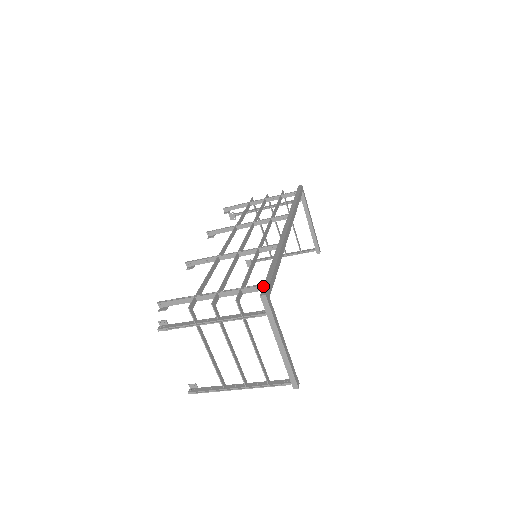
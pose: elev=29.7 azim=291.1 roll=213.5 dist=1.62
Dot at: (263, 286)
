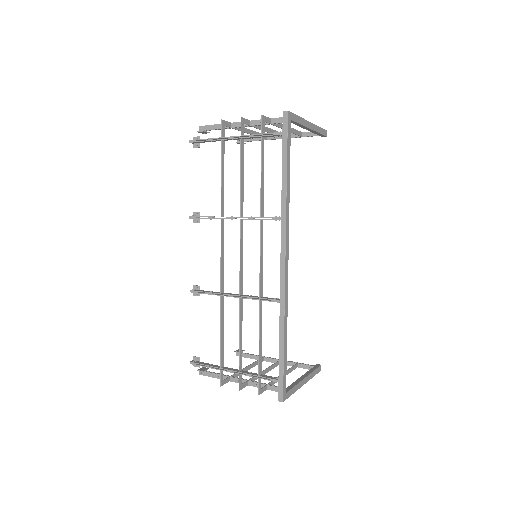
Dot at: (278, 387)
